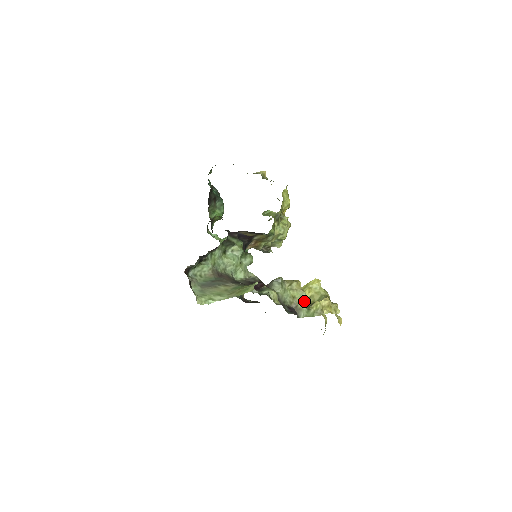
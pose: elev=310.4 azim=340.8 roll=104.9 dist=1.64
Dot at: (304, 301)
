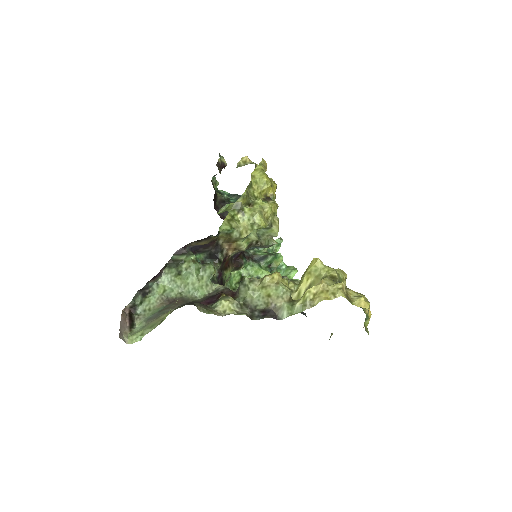
Dot at: (286, 296)
